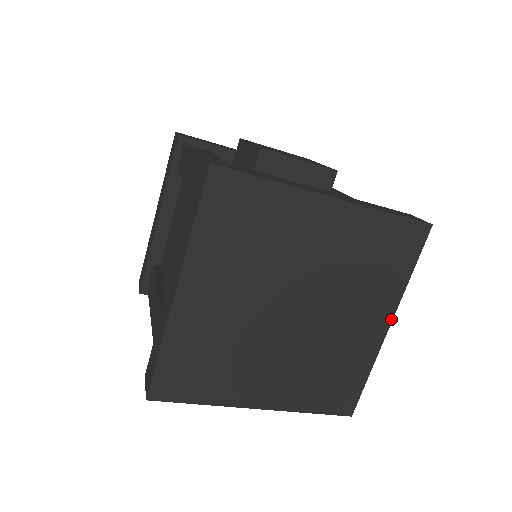
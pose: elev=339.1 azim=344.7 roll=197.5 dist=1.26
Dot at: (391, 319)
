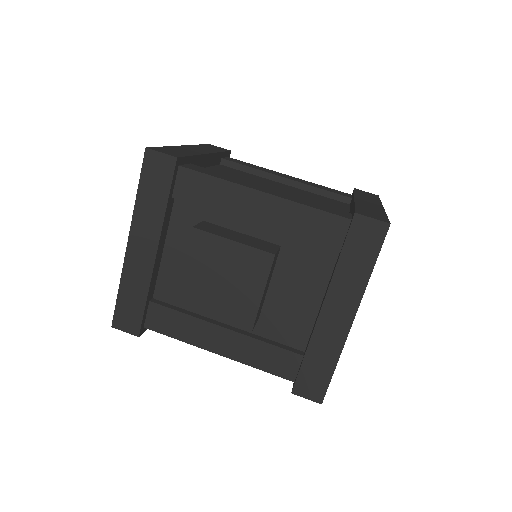
Dot at: occluded
